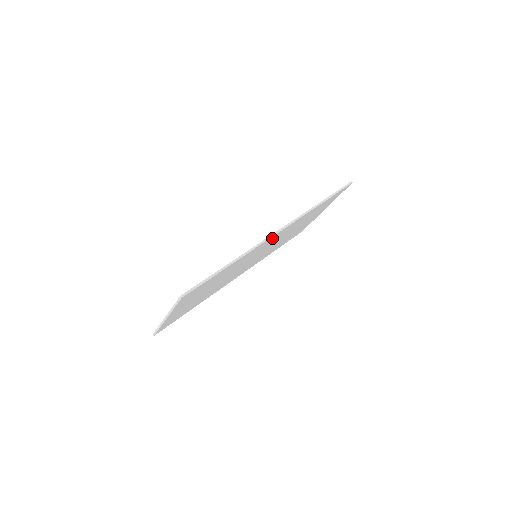
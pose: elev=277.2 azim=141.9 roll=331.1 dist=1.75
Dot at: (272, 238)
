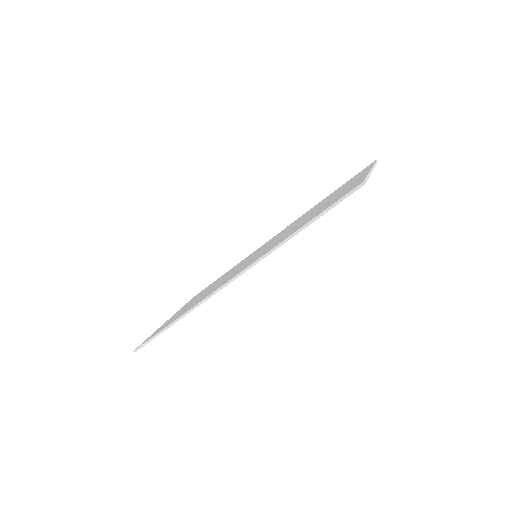
Dot at: occluded
